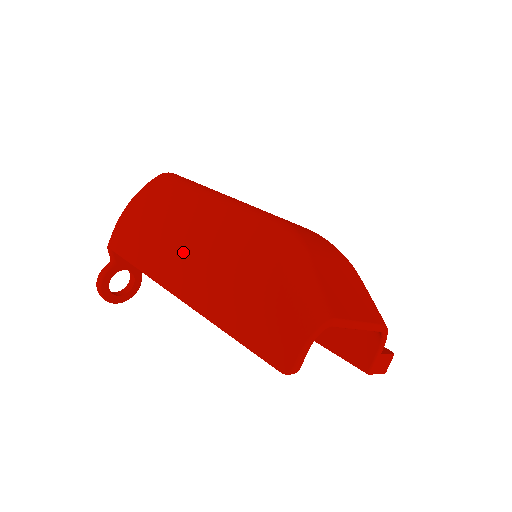
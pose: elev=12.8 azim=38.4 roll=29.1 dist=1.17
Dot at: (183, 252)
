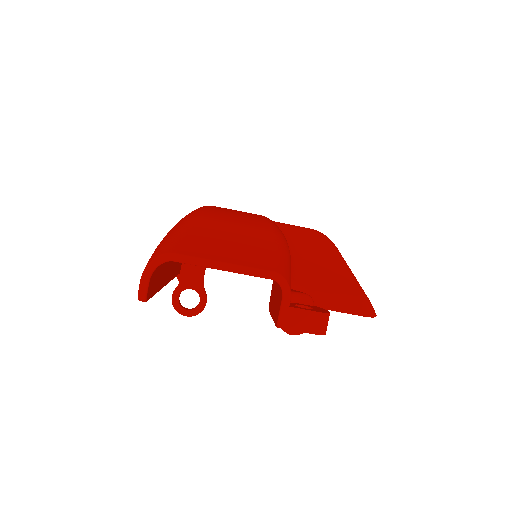
Dot at: occluded
